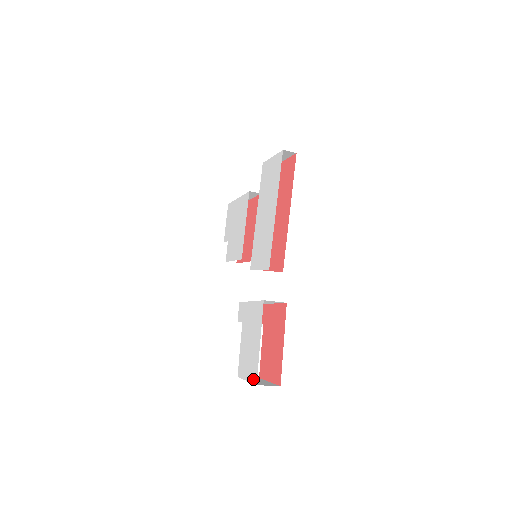
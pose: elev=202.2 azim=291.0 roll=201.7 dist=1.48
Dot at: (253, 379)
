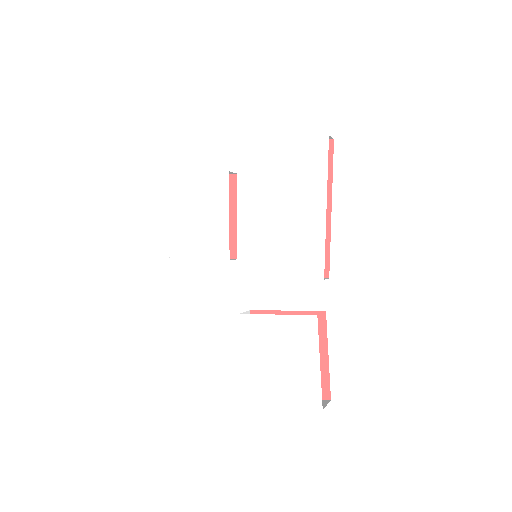
Dot at: (311, 404)
